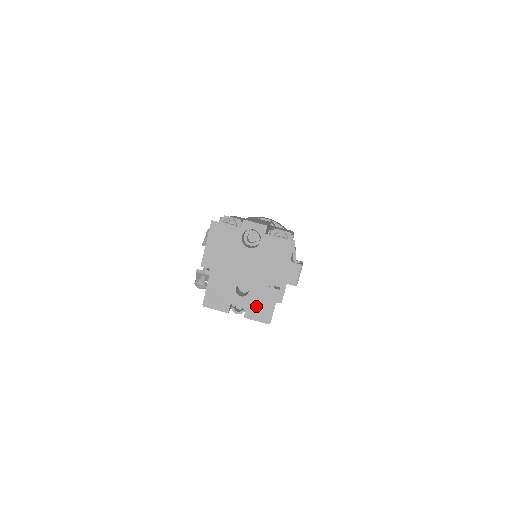
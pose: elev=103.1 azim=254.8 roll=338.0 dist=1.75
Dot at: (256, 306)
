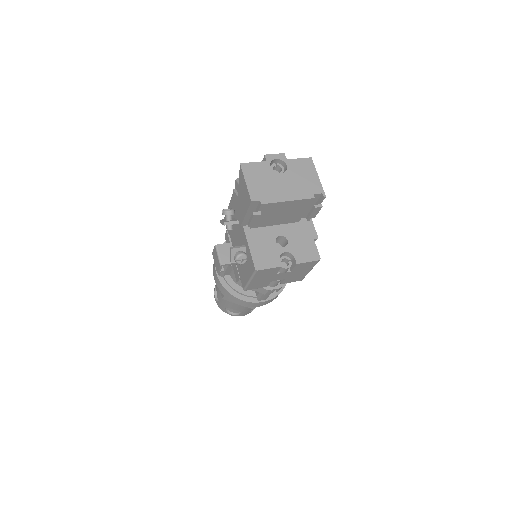
Dot at: (300, 249)
